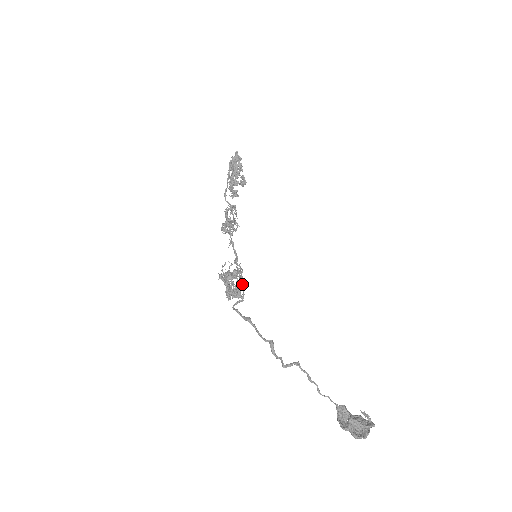
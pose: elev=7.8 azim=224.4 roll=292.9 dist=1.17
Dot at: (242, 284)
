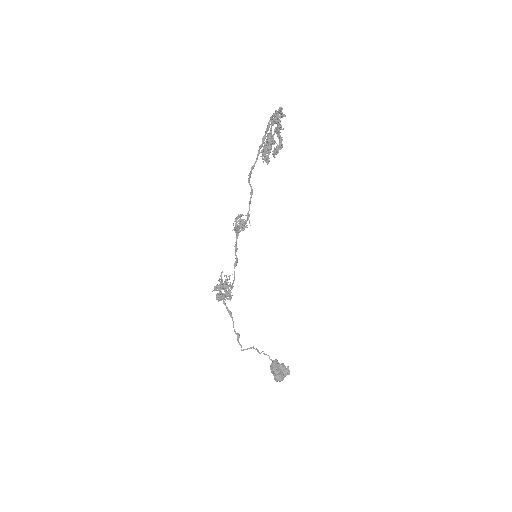
Dot at: (230, 296)
